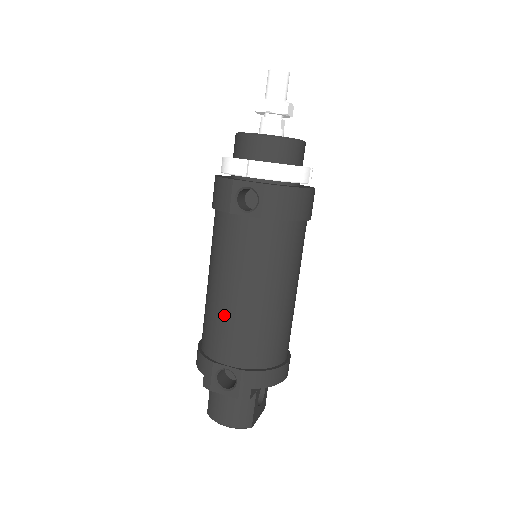
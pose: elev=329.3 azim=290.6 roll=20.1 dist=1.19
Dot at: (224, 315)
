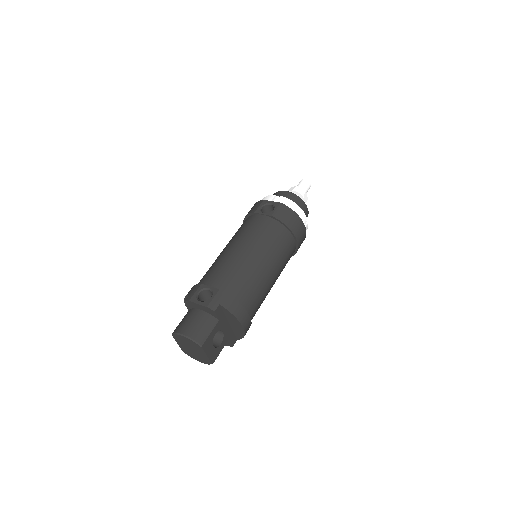
Dot at: (224, 260)
